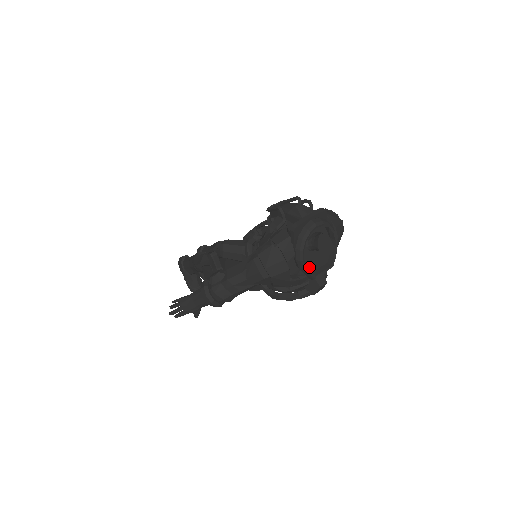
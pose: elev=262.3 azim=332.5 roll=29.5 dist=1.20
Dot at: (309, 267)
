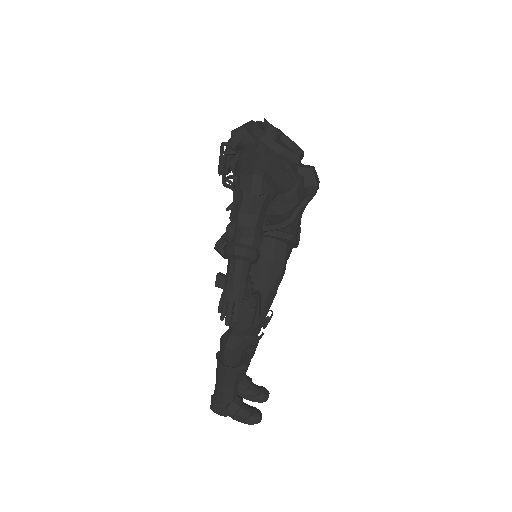
Dot at: (286, 155)
